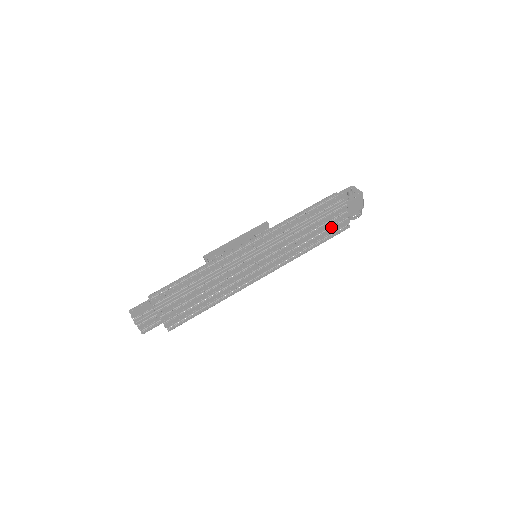
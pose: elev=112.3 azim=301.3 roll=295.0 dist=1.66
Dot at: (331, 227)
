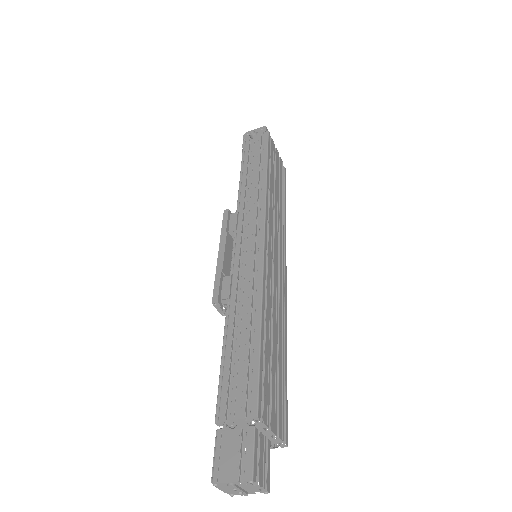
Dot at: occluded
